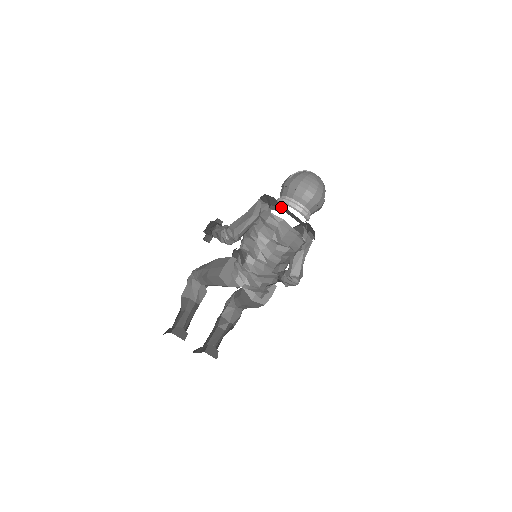
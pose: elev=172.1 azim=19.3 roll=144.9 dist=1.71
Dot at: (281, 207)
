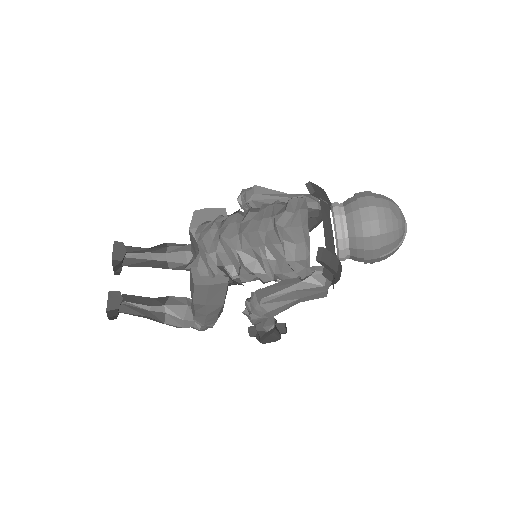
Dot at: (324, 208)
